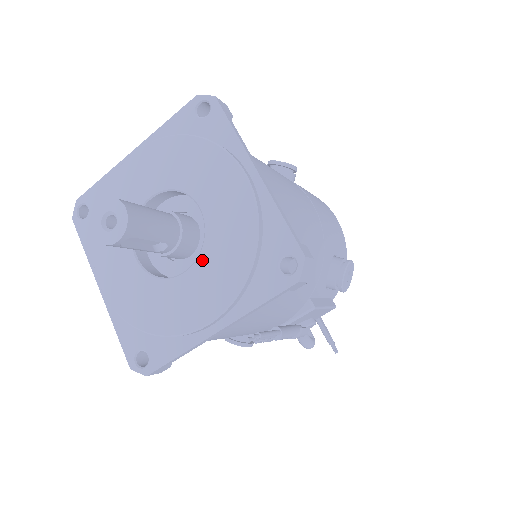
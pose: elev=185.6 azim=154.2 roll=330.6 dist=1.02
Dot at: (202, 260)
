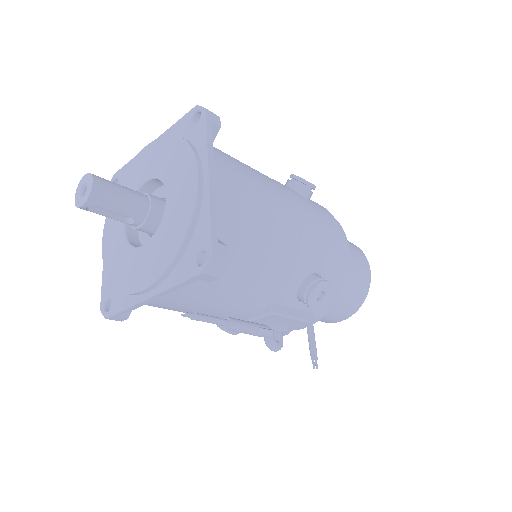
Dot at: (154, 238)
